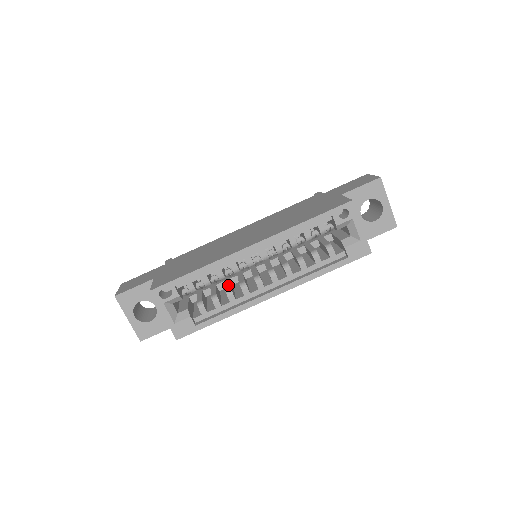
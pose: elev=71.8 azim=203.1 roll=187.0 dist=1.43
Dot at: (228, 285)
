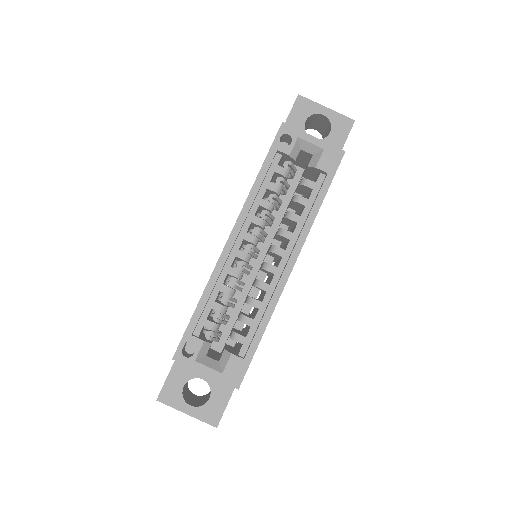
Dot at: occluded
